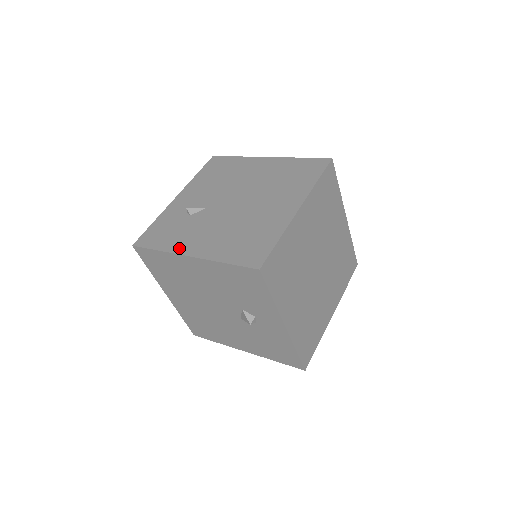
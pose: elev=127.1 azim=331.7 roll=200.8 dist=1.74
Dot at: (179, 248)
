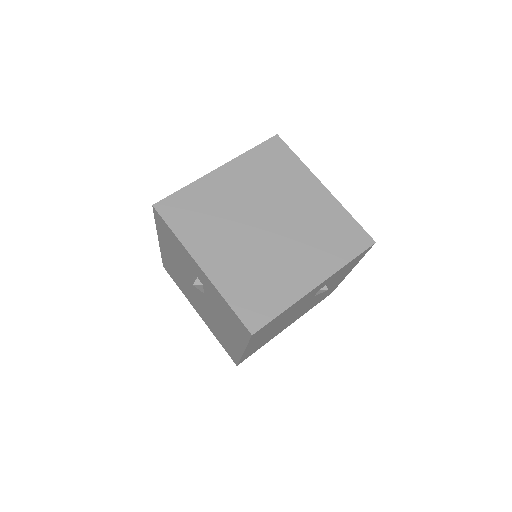
Dot at: occluded
